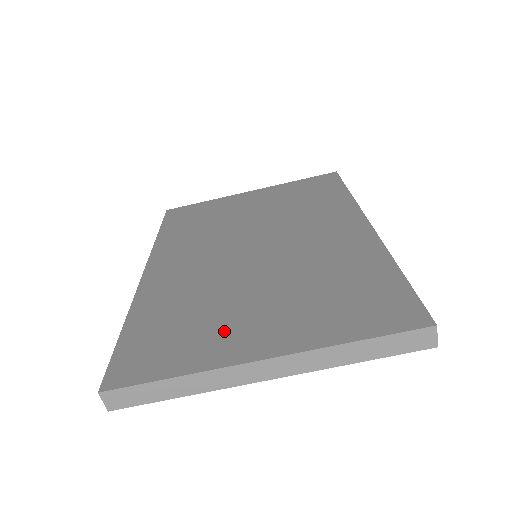
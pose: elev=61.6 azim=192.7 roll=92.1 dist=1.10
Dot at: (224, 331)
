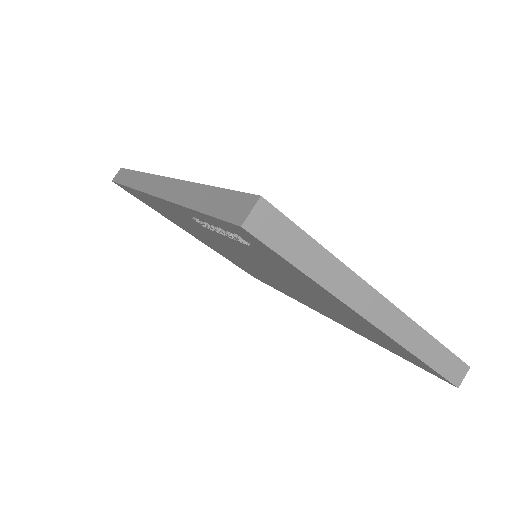
Dot at: occluded
